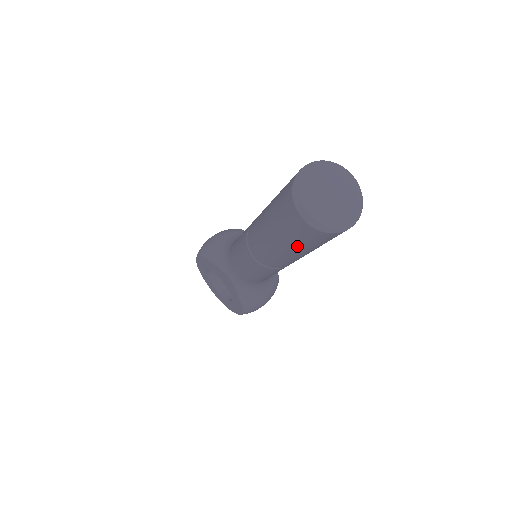
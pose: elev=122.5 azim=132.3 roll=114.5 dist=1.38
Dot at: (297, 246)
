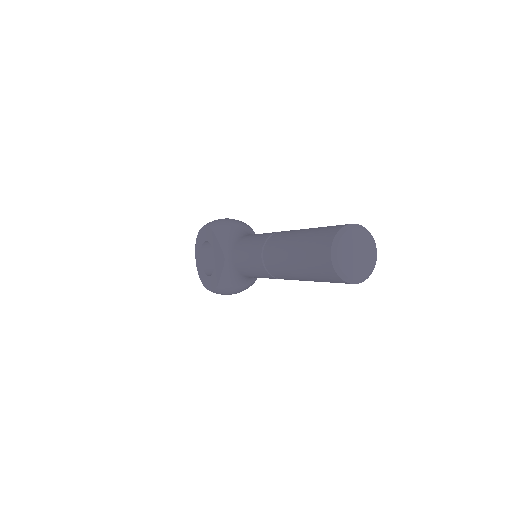
Dot at: (308, 272)
